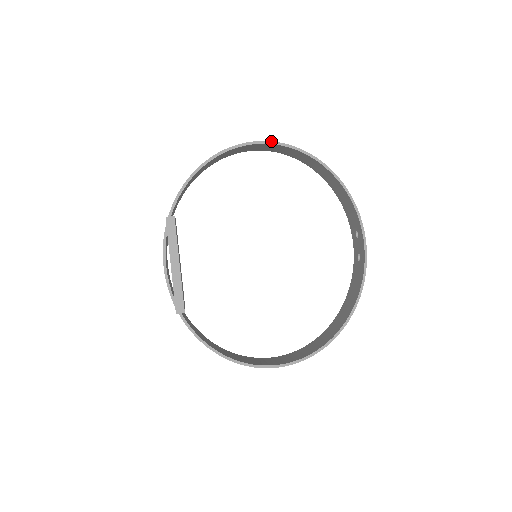
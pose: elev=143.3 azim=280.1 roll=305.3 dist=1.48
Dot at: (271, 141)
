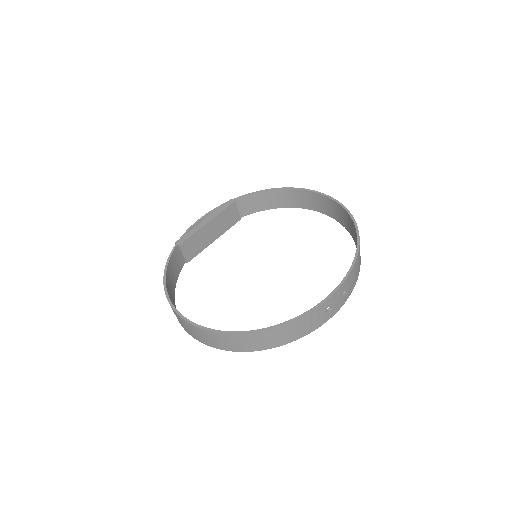
Dot at: occluded
